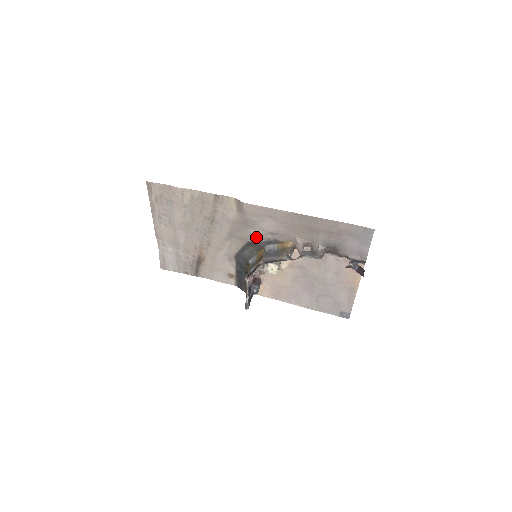
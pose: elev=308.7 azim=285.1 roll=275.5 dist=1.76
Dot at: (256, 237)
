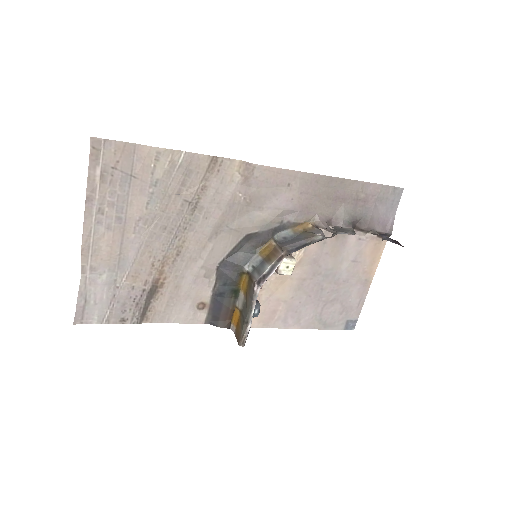
Dot at: (263, 222)
